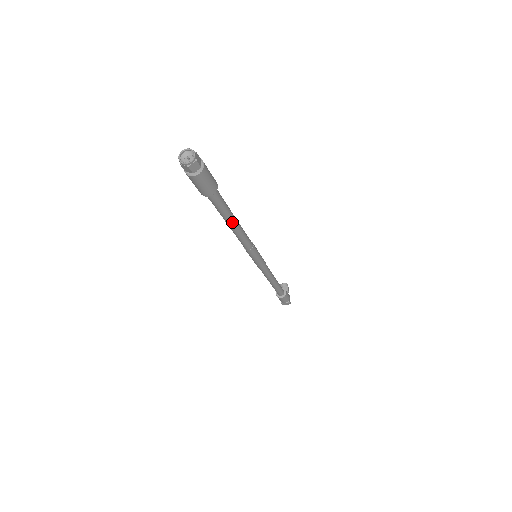
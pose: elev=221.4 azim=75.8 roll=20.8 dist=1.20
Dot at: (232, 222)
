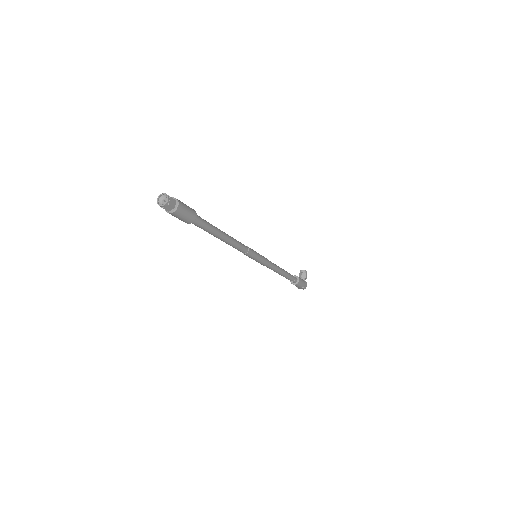
Dot at: (219, 237)
